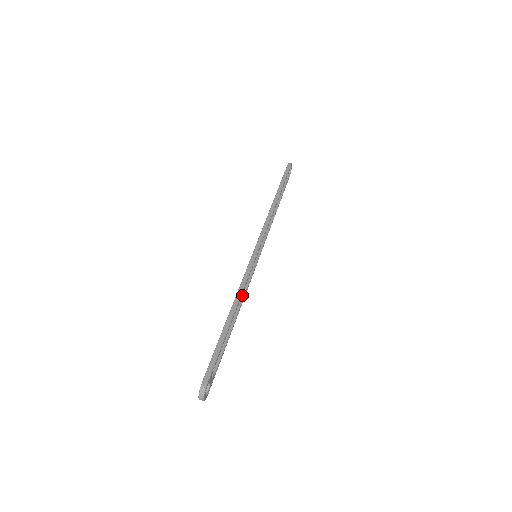
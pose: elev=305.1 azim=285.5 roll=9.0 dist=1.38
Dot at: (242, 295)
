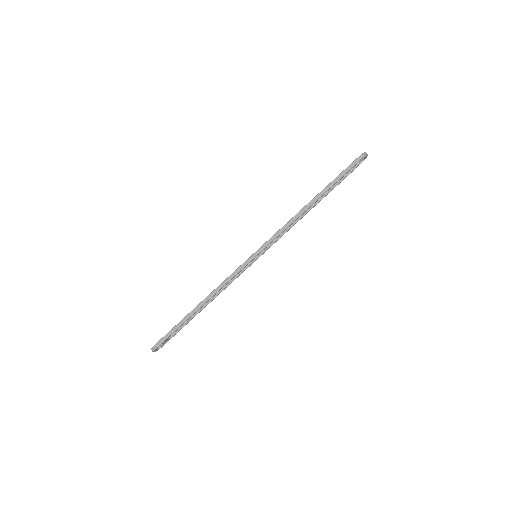
Dot at: (225, 286)
